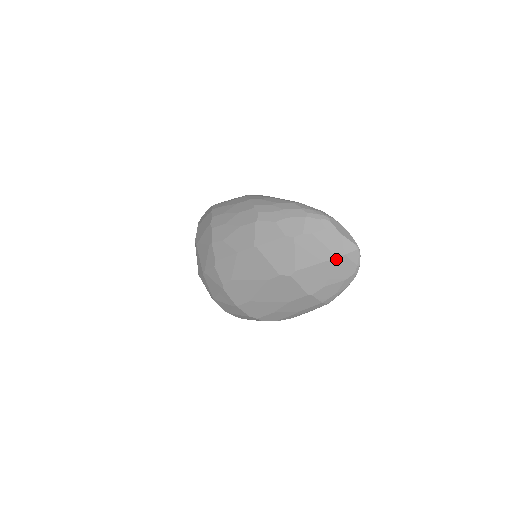
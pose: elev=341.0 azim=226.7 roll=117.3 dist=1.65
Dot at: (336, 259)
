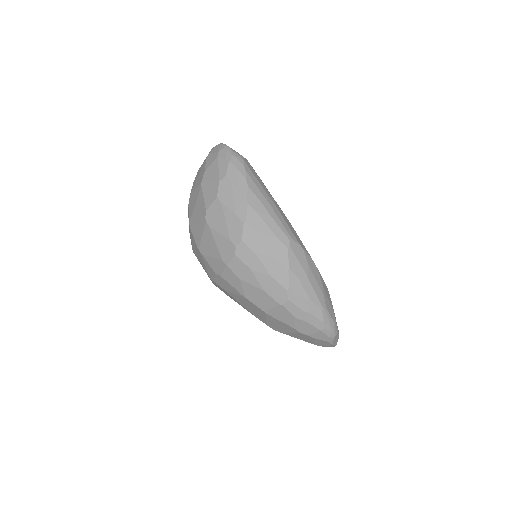
Dot at: (315, 344)
